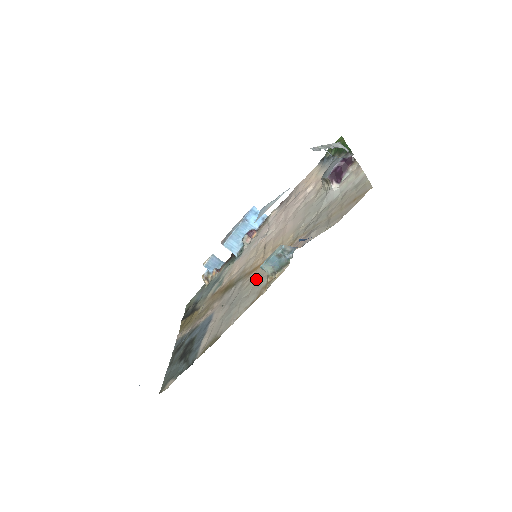
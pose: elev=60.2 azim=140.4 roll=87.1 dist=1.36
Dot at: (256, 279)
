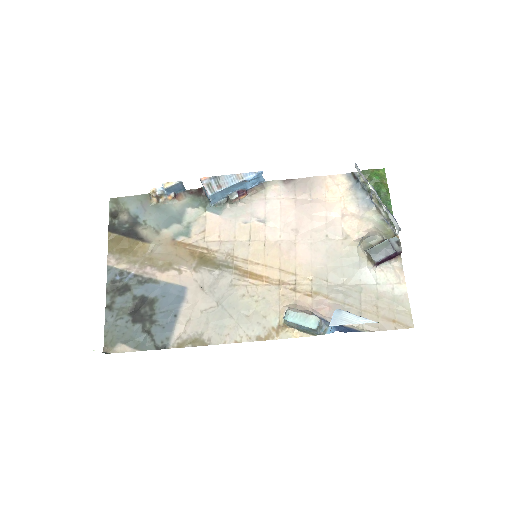
Dot at: (260, 301)
